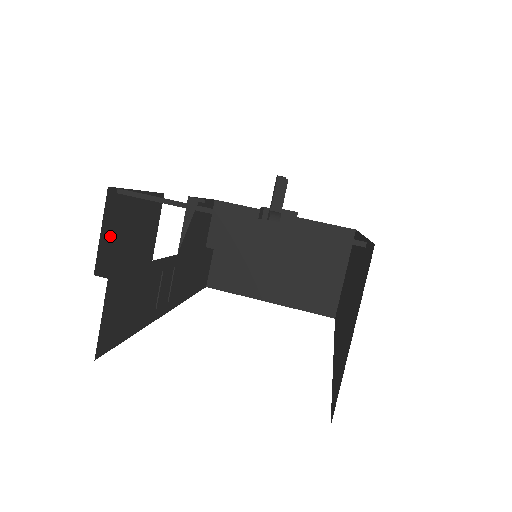
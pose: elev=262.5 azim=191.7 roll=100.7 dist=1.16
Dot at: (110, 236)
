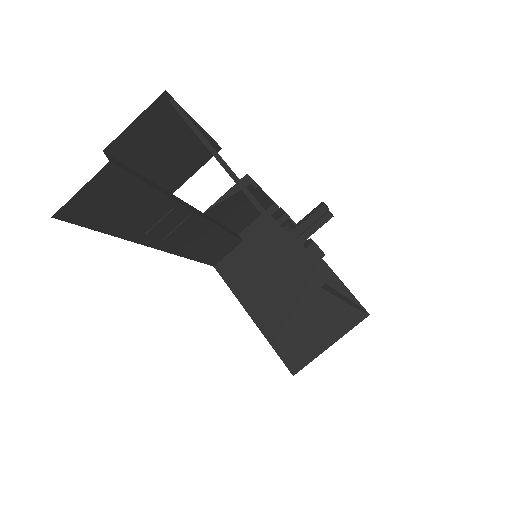
Dot at: (141, 134)
